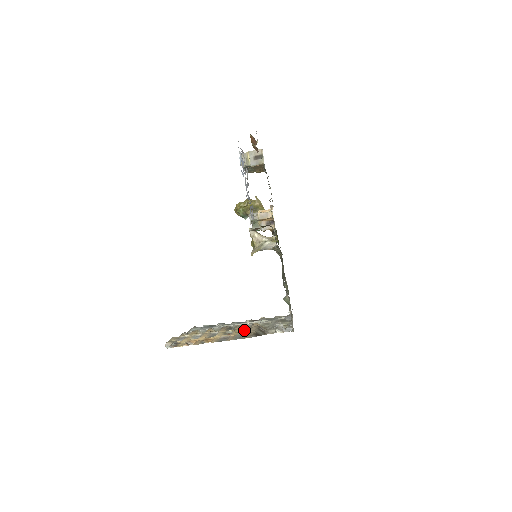
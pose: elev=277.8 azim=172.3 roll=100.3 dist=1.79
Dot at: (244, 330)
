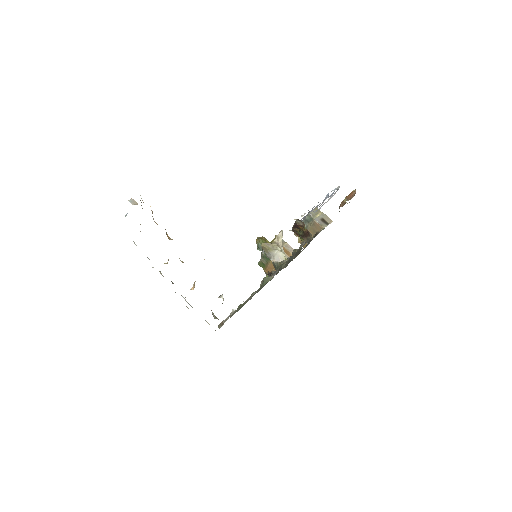
Dot at: occluded
